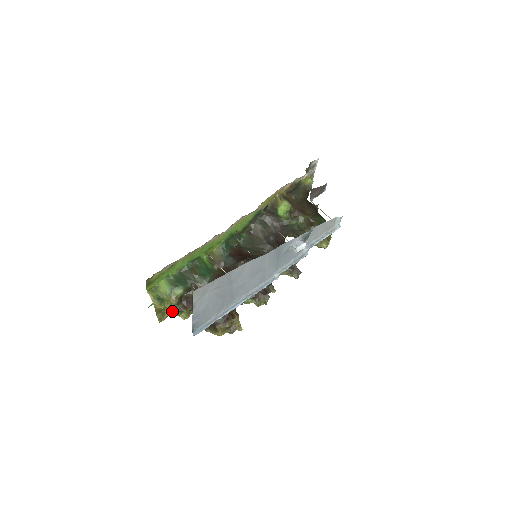
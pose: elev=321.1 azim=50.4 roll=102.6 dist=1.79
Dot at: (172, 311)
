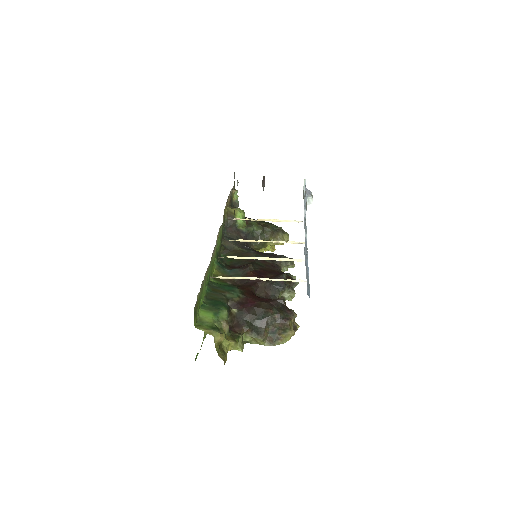
Dot at: (230, 341)
